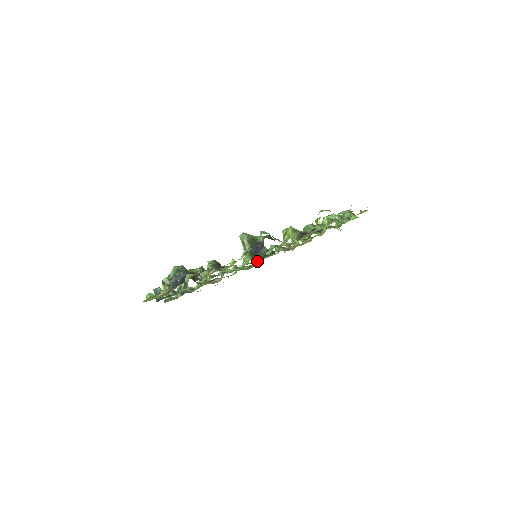
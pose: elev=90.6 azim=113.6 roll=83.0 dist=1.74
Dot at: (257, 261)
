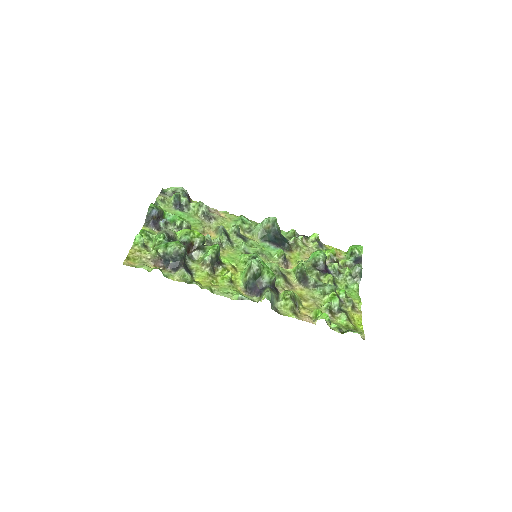
Dot at: (258, 234)
